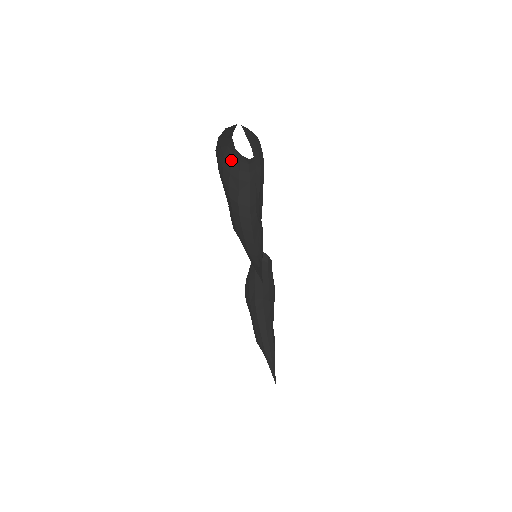
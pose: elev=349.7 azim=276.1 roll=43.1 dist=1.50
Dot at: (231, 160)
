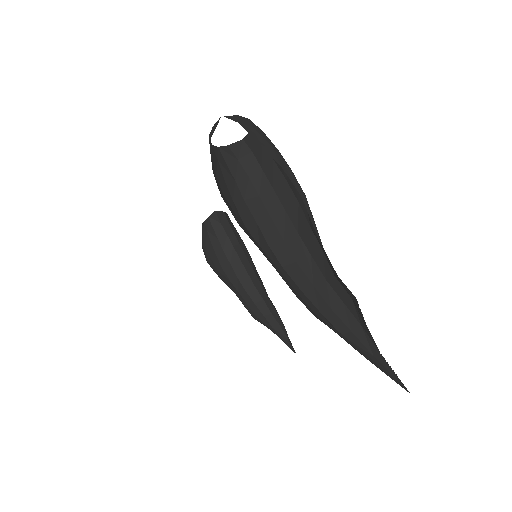
Dot at: (221, 173)
